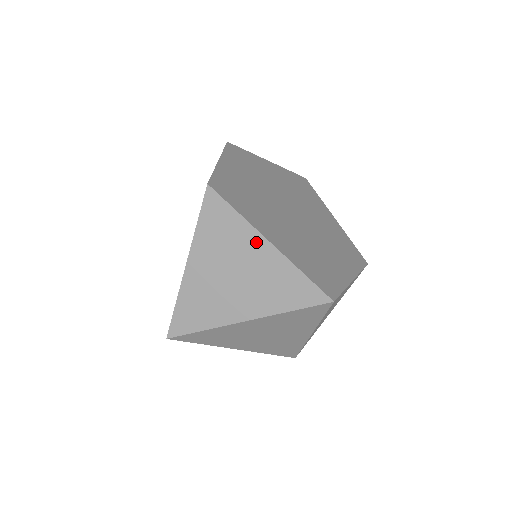
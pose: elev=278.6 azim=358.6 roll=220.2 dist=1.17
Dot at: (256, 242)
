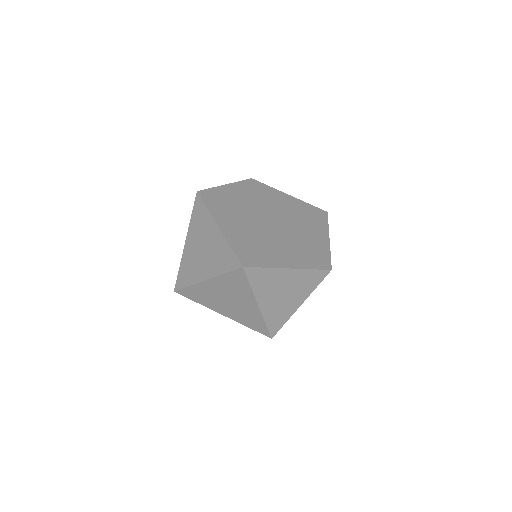
Dot at: (212, 226)
